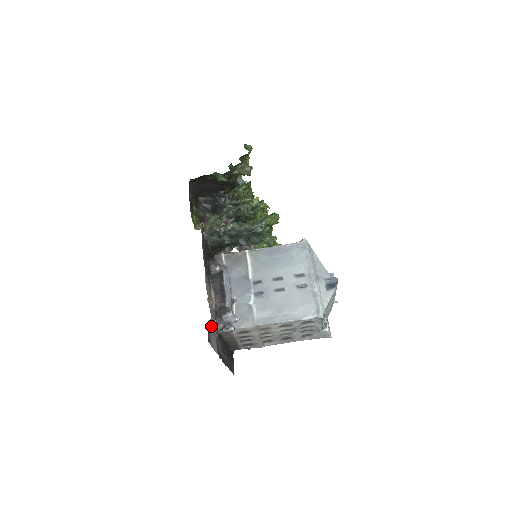
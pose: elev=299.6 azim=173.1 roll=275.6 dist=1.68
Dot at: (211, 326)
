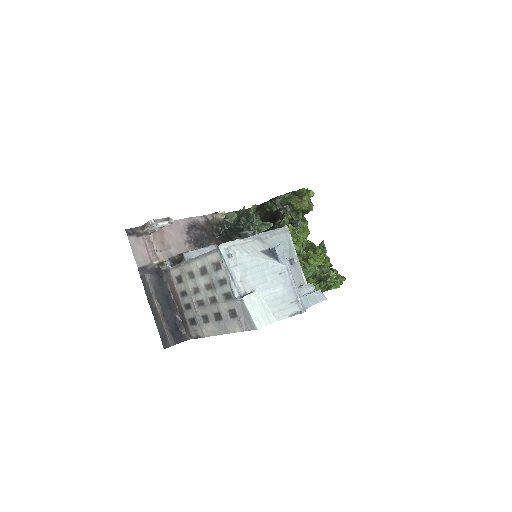
Dot at: (149, 243)
